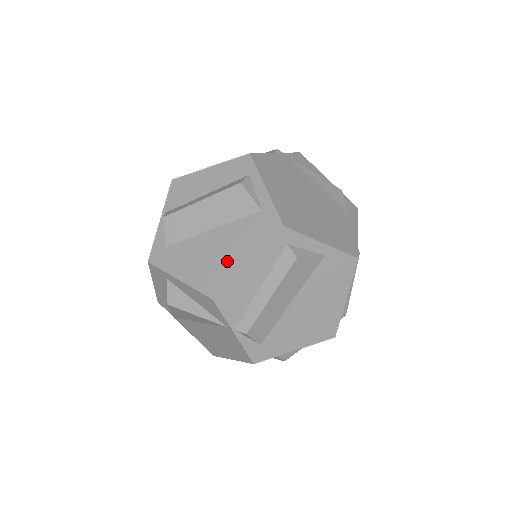
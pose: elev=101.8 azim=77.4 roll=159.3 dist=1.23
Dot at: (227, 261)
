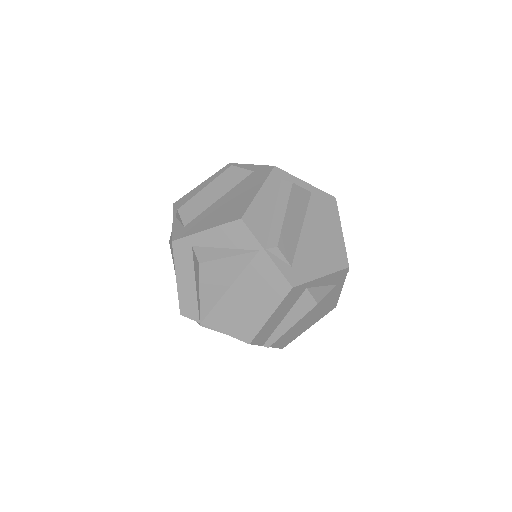
Dot at: (241, 200)
